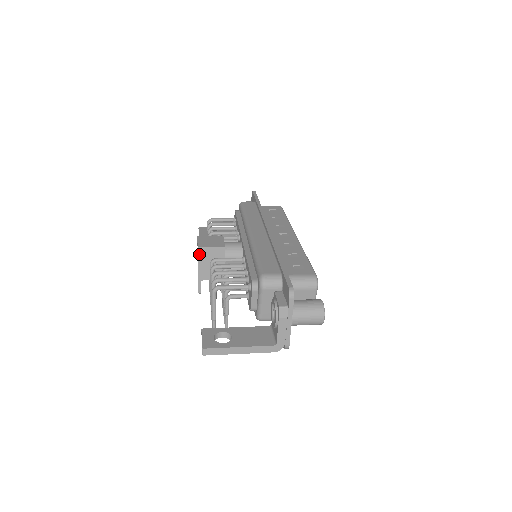
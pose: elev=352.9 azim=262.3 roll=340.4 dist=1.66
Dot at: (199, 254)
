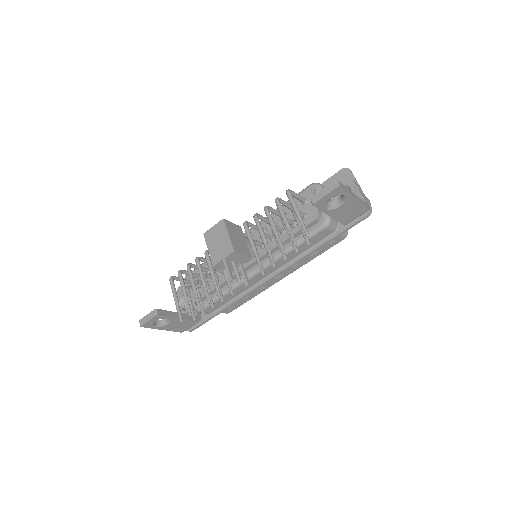
Dot at: (226, 225)
